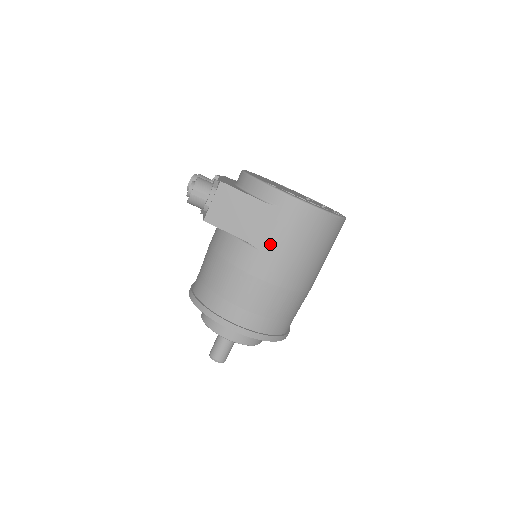
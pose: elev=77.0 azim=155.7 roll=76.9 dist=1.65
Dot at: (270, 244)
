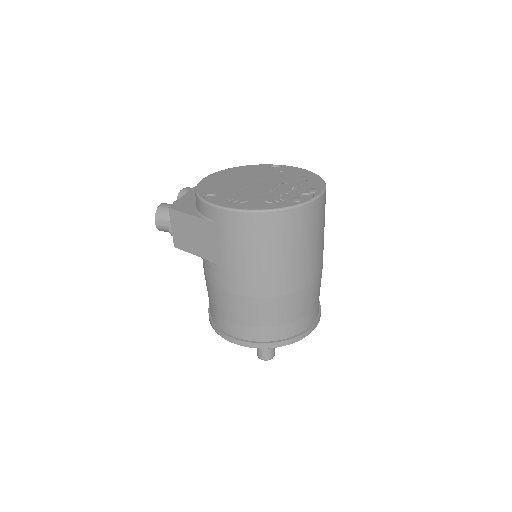
Dot at: (226, 260)
